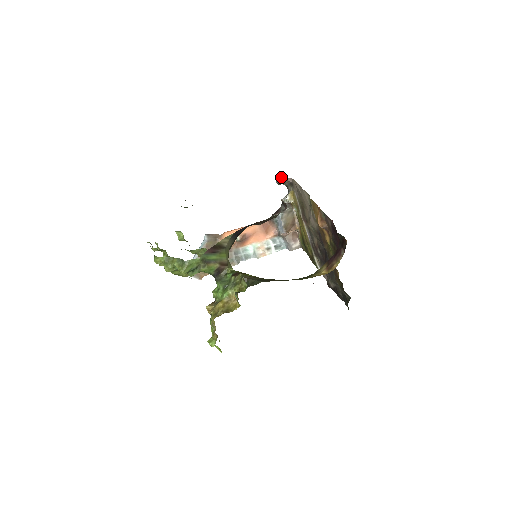
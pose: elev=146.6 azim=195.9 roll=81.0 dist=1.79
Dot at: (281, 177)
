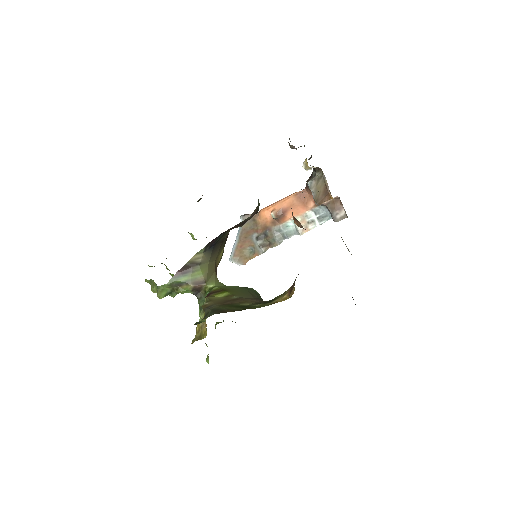
Dot at: occluded
